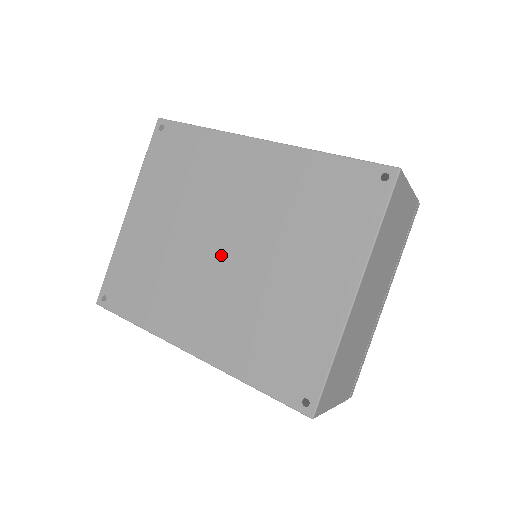
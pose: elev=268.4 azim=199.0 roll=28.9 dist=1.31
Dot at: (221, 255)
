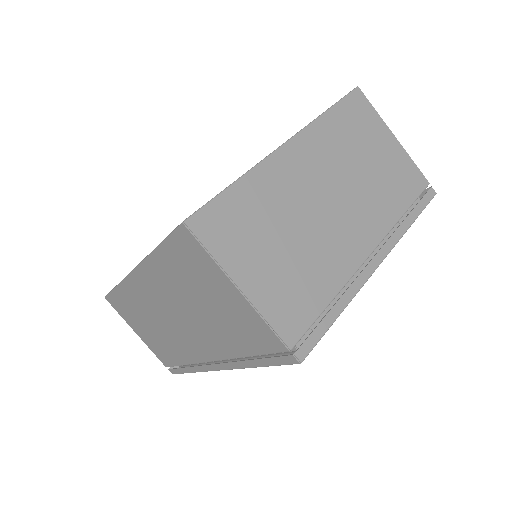
Dot at: occluded
